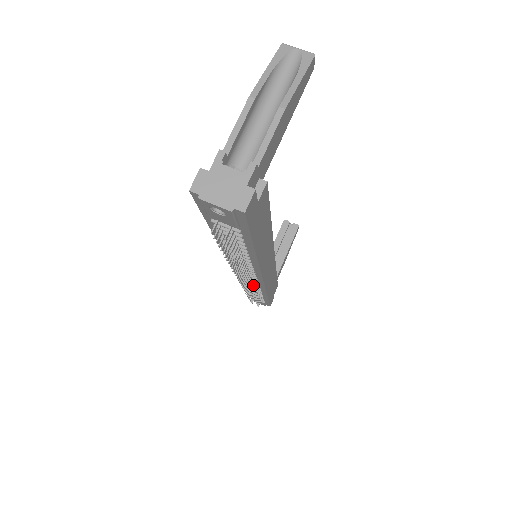
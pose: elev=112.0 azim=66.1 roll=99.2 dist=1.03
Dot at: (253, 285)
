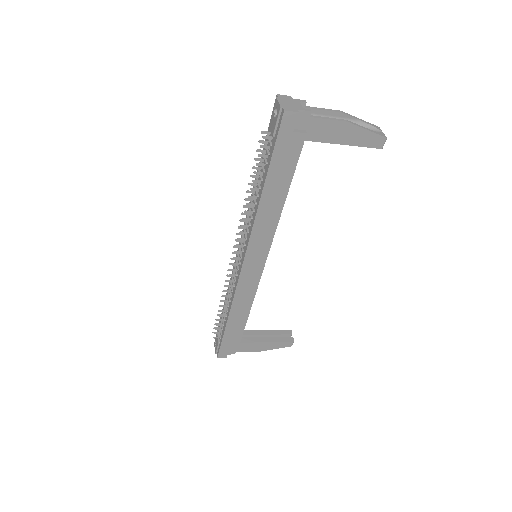
Dot at: (233, 282)
